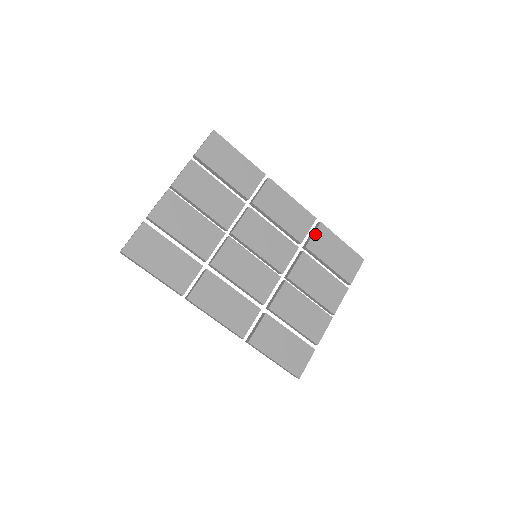
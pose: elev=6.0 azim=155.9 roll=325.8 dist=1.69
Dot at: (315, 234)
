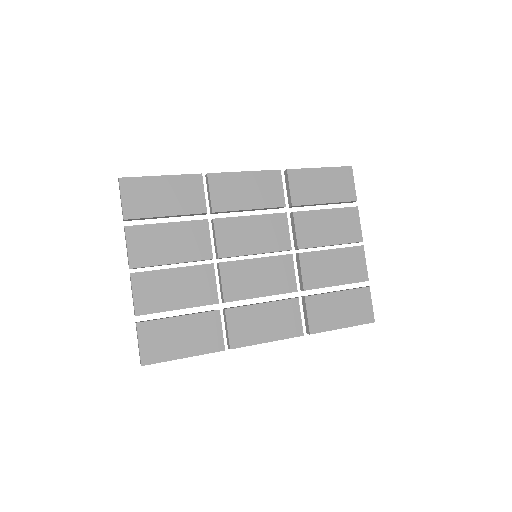
Dot at: (291, 186)
